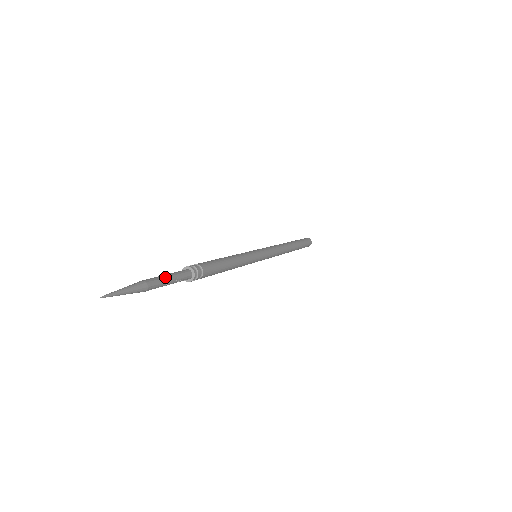
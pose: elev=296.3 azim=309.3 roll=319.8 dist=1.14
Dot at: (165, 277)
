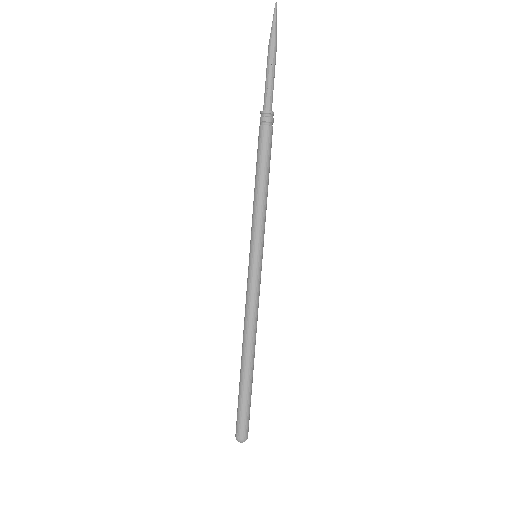
Dot at: occluded
